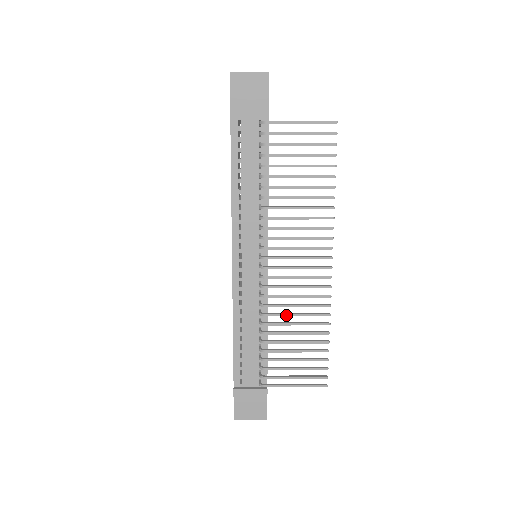
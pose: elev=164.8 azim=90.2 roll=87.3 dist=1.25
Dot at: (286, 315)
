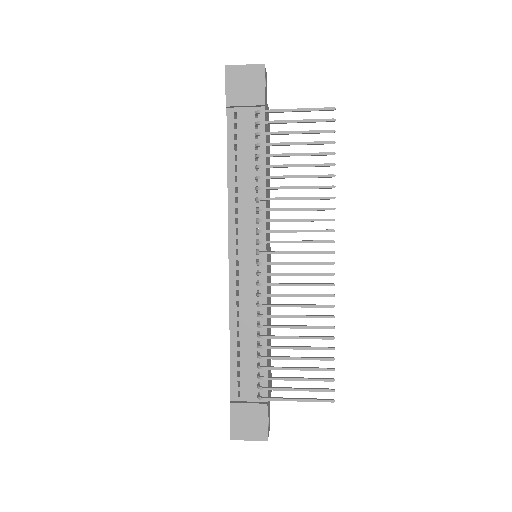
Dot at: (286, 316)
